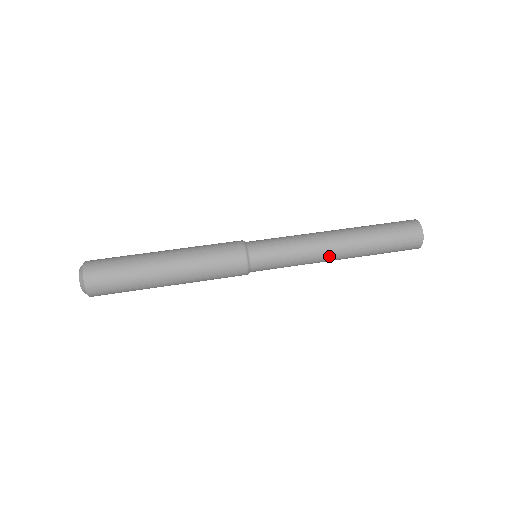
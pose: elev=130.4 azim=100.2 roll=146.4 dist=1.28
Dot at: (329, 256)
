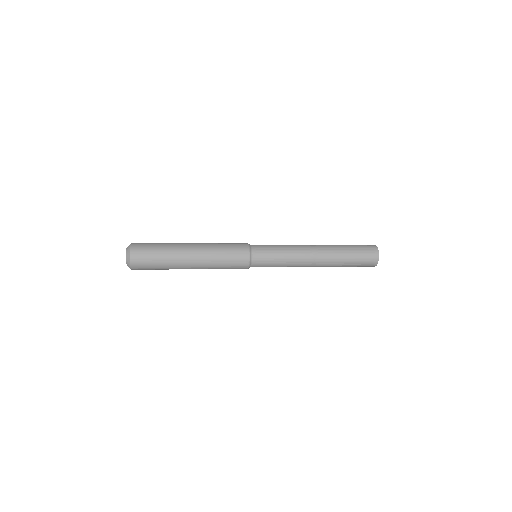
Dot at: (309, 263)
